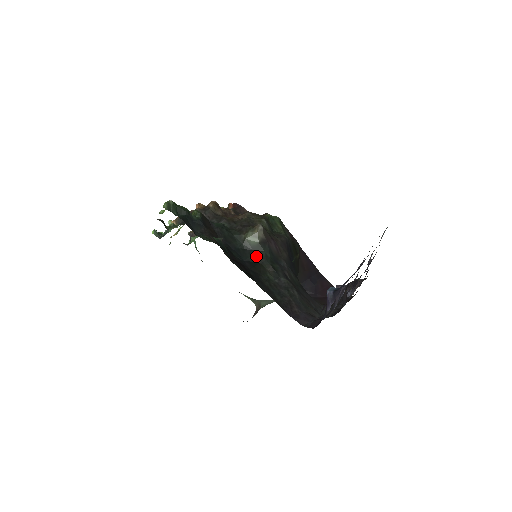
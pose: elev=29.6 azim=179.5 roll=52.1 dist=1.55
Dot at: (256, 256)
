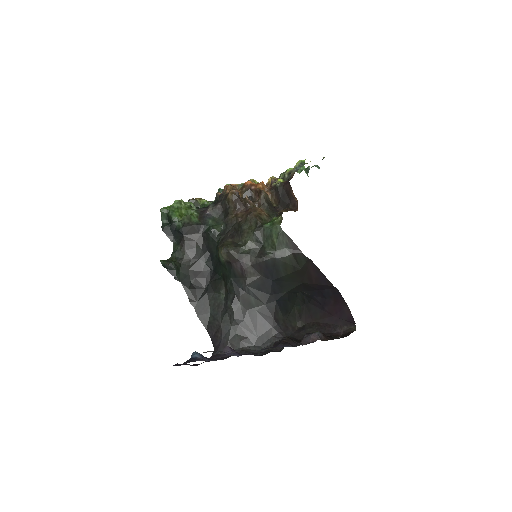
Dot at: (222, 271)
